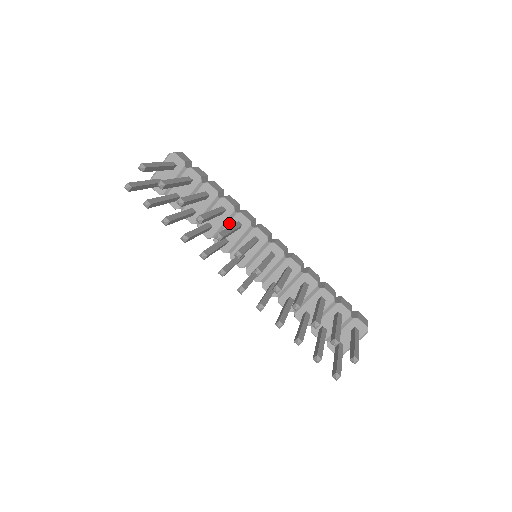
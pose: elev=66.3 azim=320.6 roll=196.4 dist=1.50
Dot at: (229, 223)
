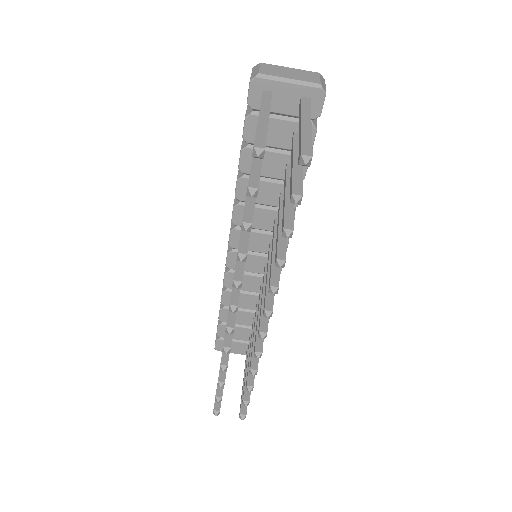
Dot at: (273, 211)
